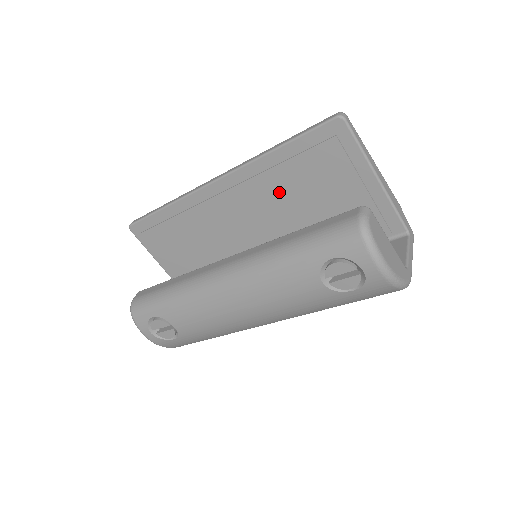
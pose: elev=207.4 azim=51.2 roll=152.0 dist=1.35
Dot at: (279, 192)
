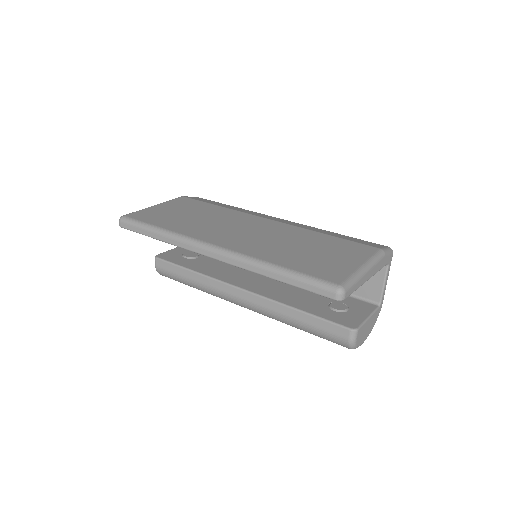
Dot at: occluded
